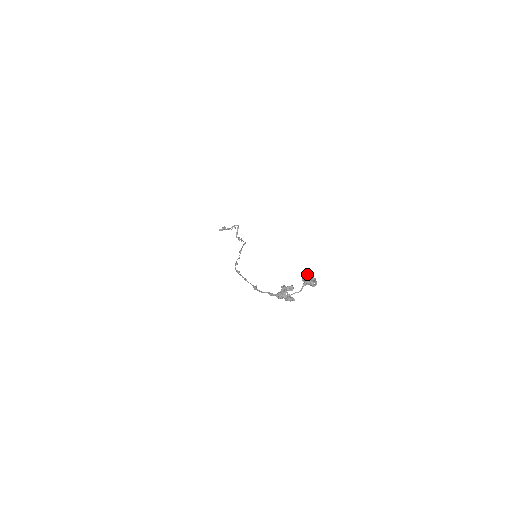
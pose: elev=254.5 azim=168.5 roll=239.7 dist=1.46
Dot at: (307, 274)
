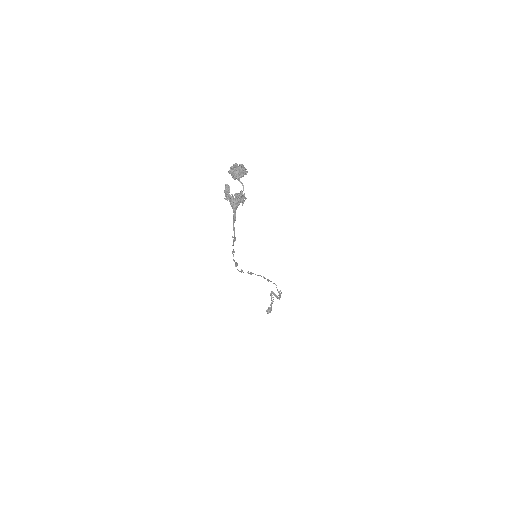
Dot at: (230, 171)
